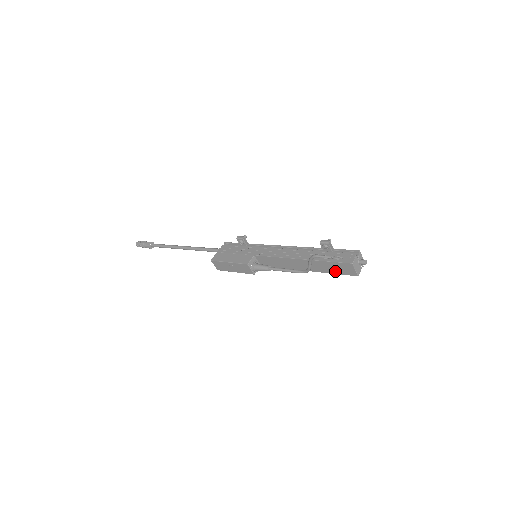
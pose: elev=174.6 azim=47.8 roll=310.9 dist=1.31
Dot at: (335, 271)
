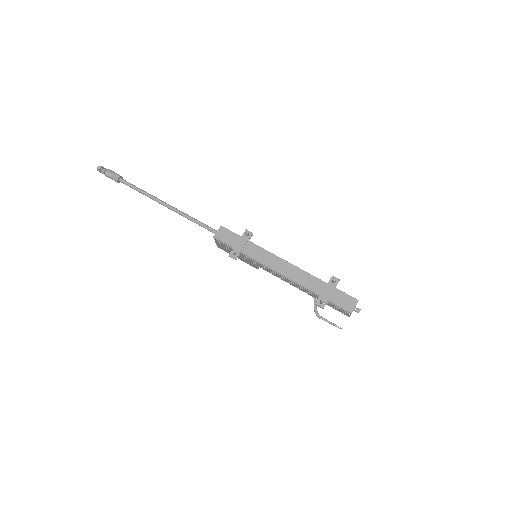
Dot at: occluded
